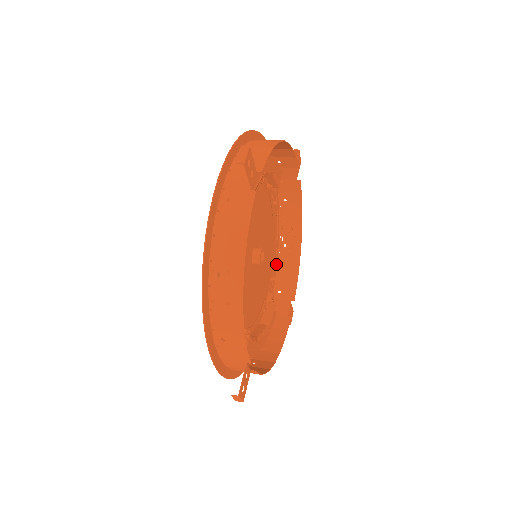
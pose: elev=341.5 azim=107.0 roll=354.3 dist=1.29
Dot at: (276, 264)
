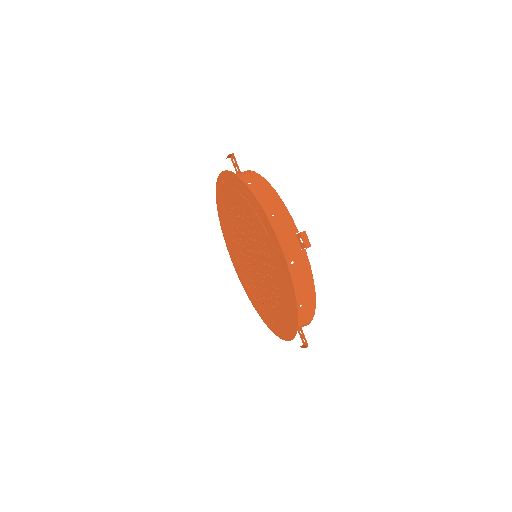
Dot at: occluded
